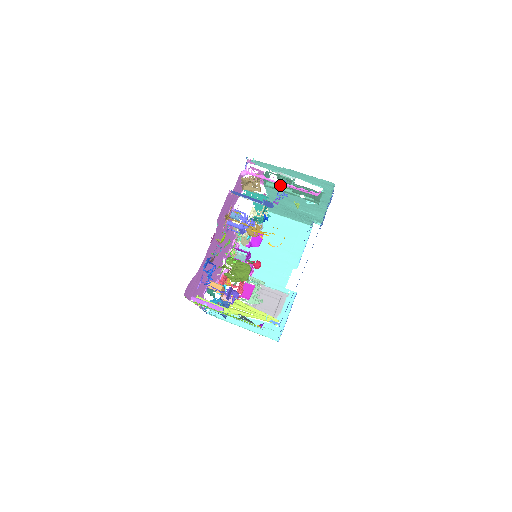
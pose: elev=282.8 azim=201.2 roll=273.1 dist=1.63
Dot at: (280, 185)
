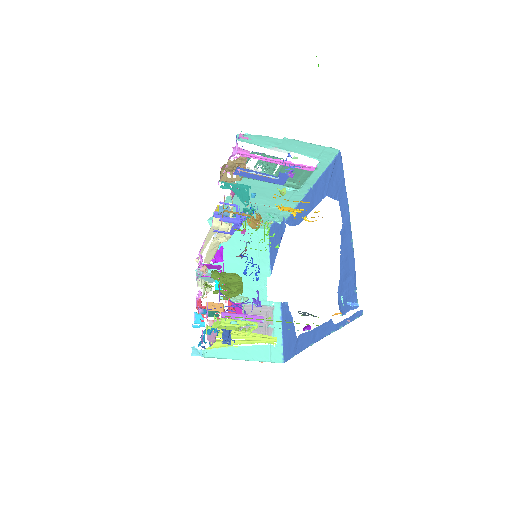
Dot at: occluded
